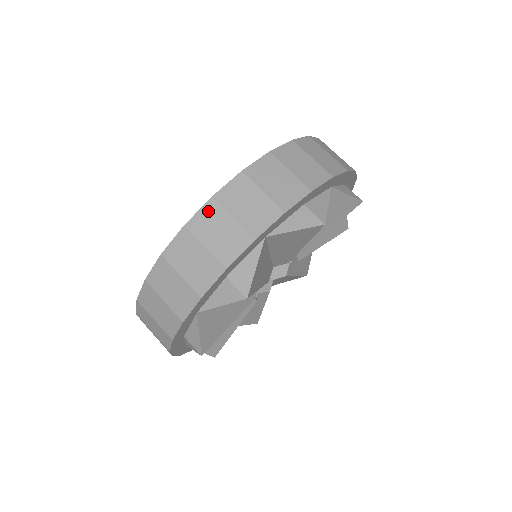
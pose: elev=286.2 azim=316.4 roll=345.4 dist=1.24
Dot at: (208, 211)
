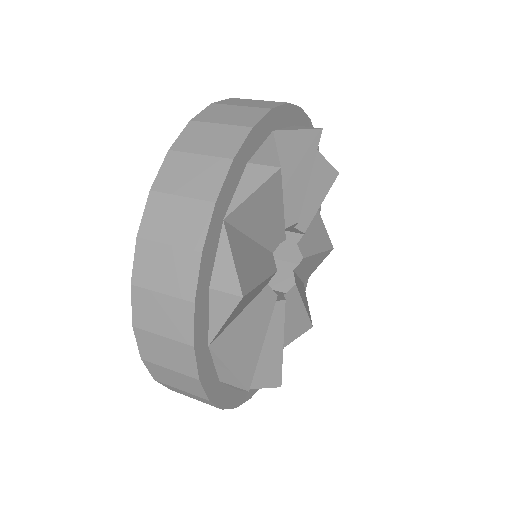
Dot at: occluded
